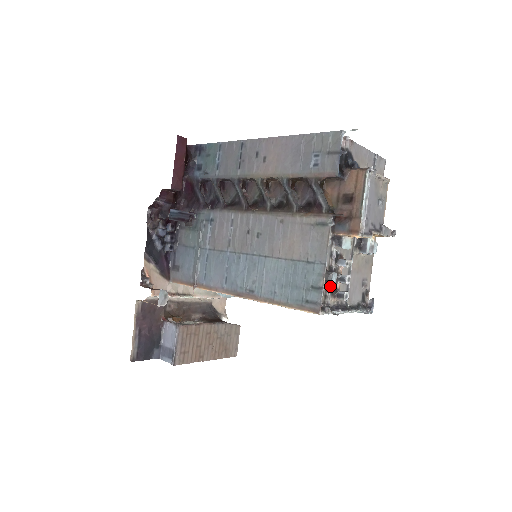
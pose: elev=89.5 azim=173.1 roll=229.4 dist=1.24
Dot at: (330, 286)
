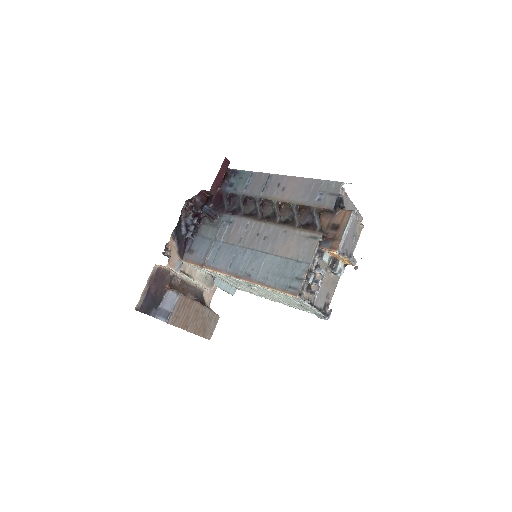
Dot at: (308, 281)
